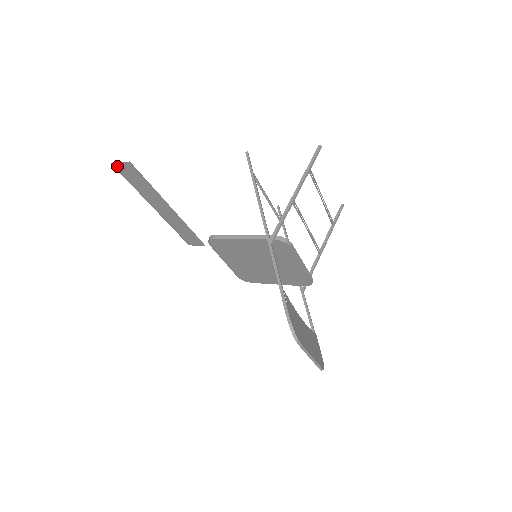
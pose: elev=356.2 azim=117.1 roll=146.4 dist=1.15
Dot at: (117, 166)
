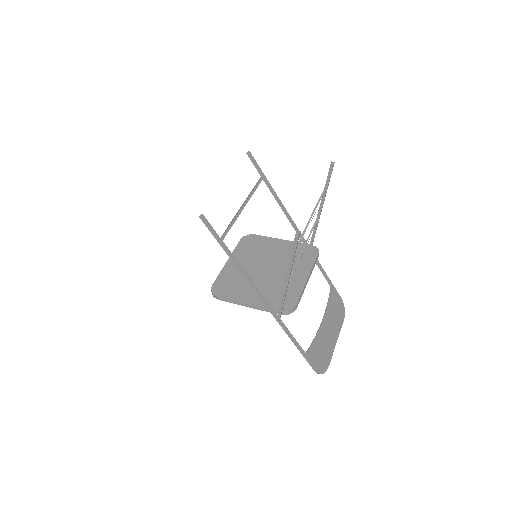
Dot at: occluded
